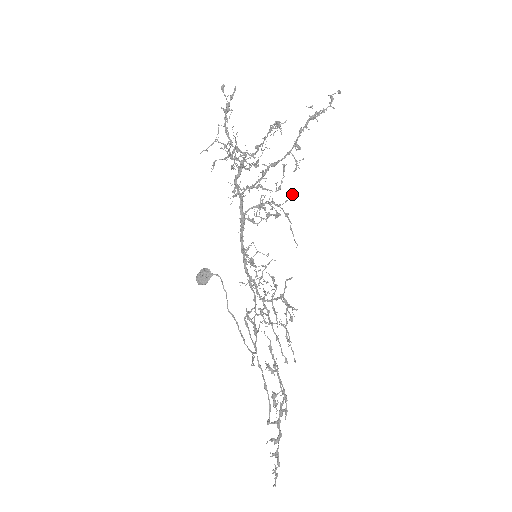
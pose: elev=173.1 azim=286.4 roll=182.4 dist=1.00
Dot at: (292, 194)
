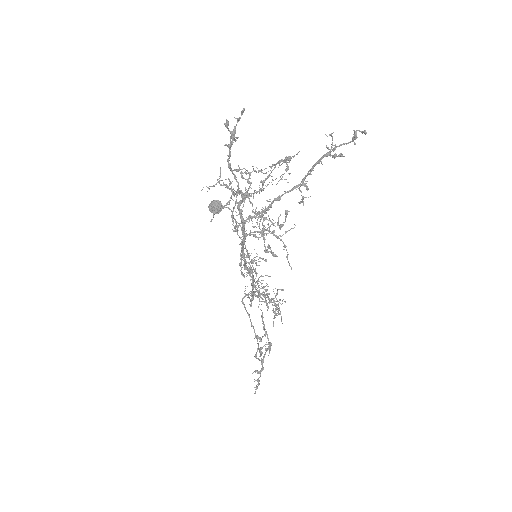
Dot at: occluded
